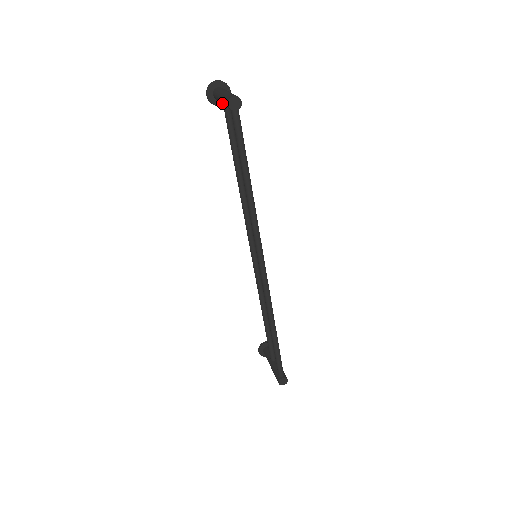
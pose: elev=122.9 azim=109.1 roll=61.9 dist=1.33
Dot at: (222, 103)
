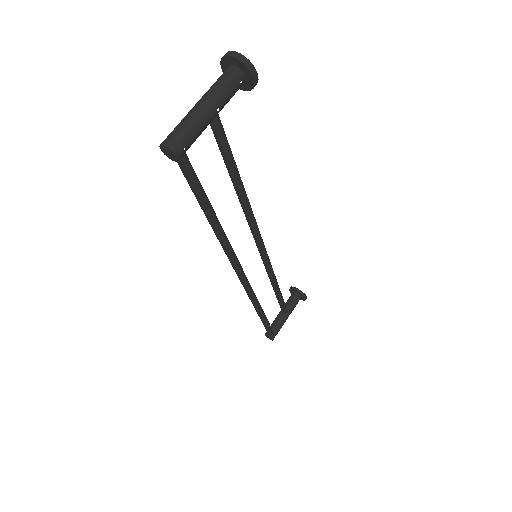
Dot at: occluded
